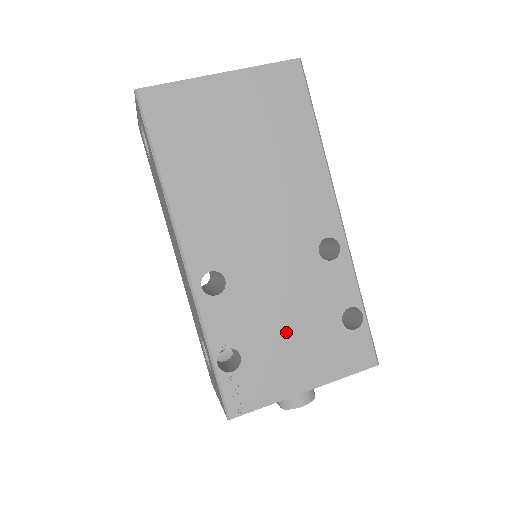
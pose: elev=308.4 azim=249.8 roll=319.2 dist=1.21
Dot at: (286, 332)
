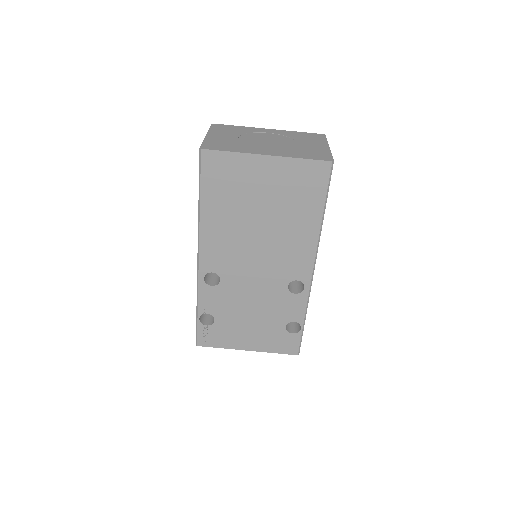
Dot at: (247, 319)
